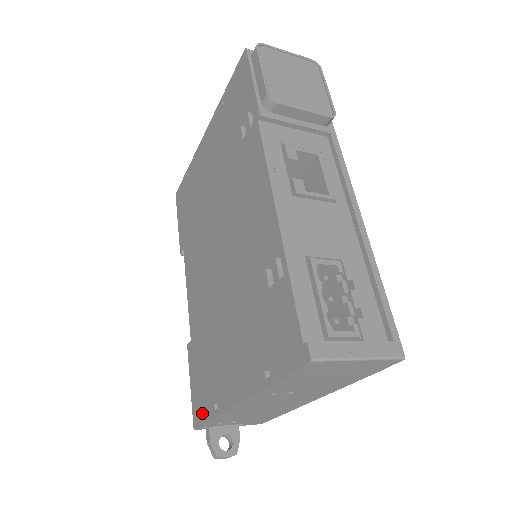
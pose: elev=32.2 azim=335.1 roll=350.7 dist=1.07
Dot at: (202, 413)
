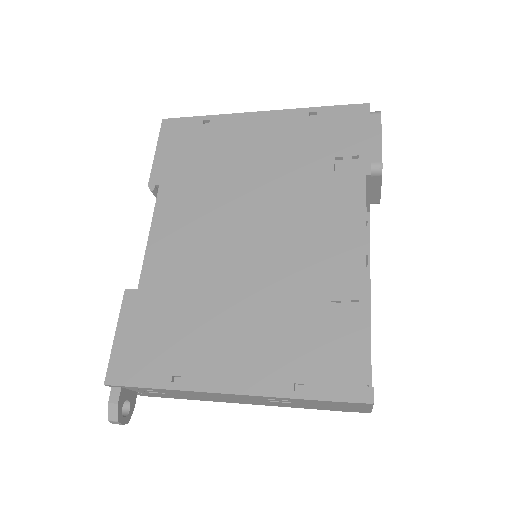
Dot at: (137, 375)
